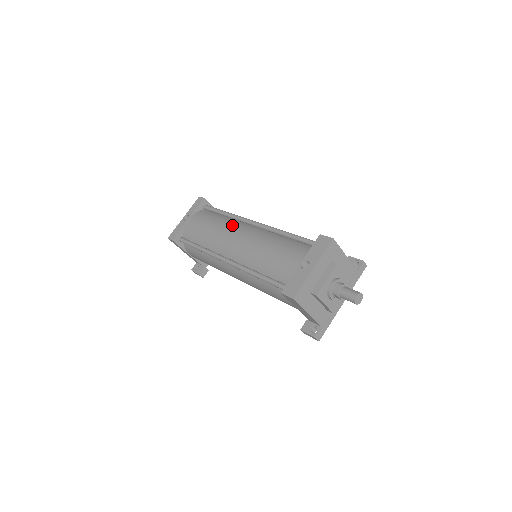
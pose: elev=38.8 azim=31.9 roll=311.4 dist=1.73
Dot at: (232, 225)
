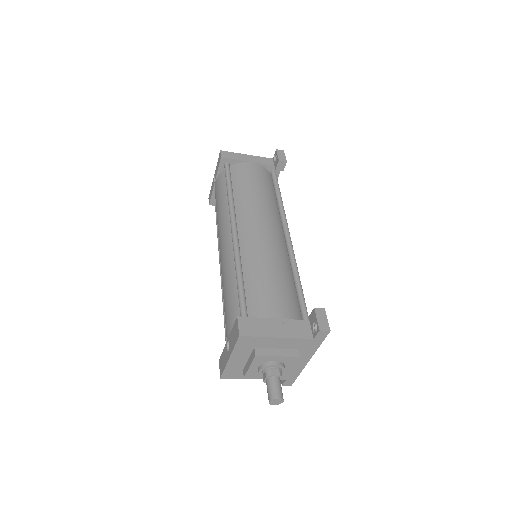
Dot at: (224, 222)
